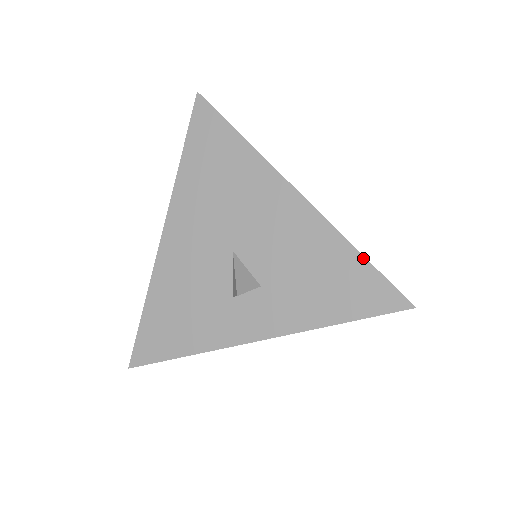
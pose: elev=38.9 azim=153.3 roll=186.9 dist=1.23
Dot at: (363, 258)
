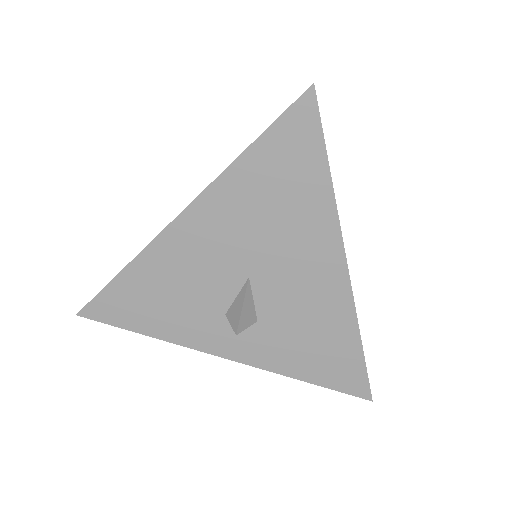
Dot at: (361, 350)
